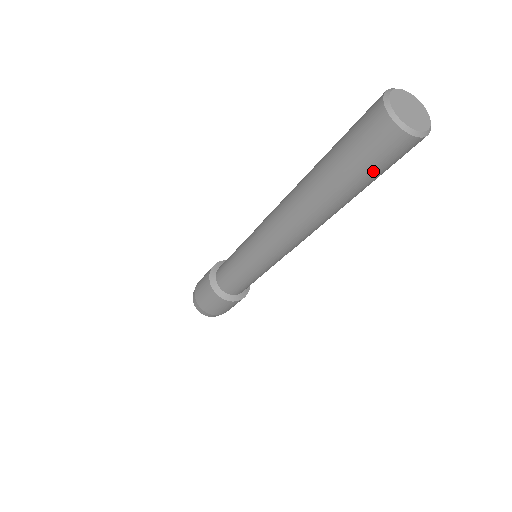
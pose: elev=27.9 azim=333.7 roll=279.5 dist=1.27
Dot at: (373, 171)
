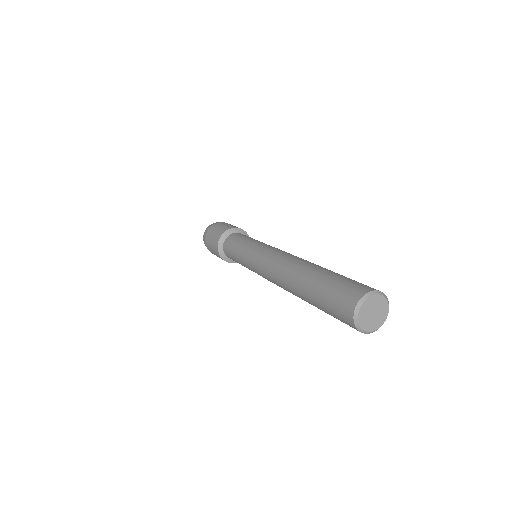
Dot at: occluded
